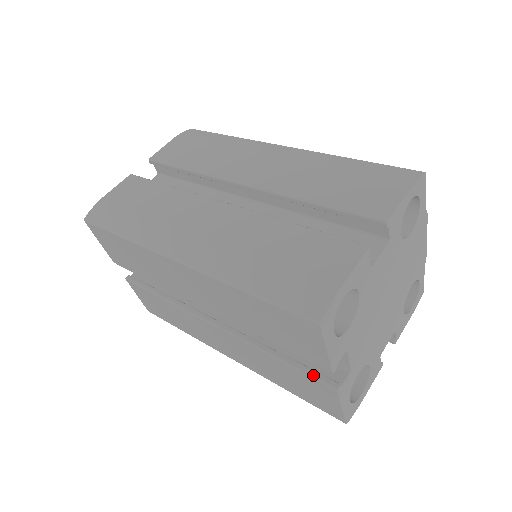
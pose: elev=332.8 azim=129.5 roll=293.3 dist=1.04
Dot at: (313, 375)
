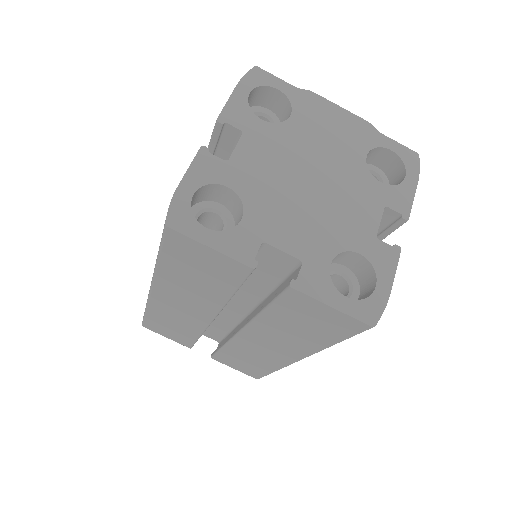
Dot at: (278, 294)
